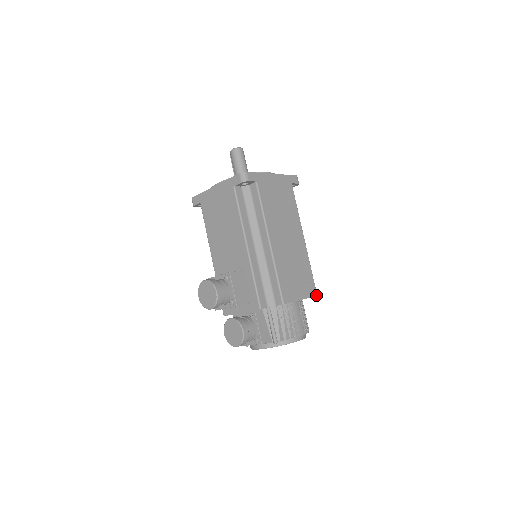
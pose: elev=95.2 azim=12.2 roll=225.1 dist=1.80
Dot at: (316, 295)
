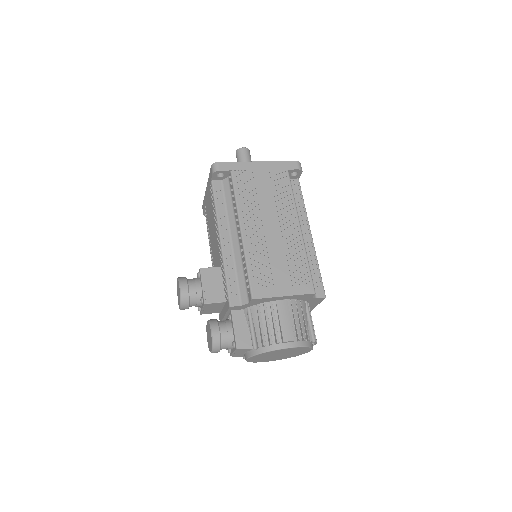
Dot at: (313, 292)
